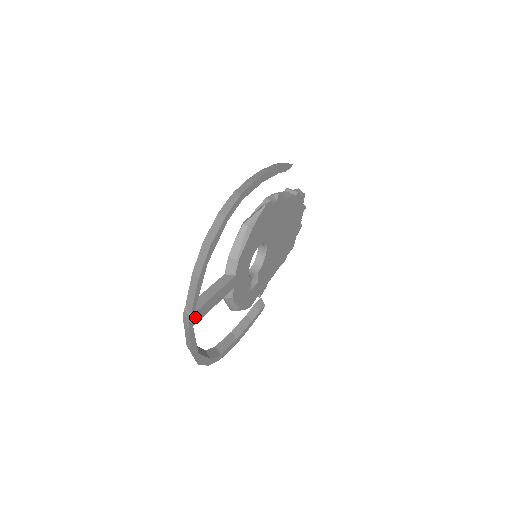
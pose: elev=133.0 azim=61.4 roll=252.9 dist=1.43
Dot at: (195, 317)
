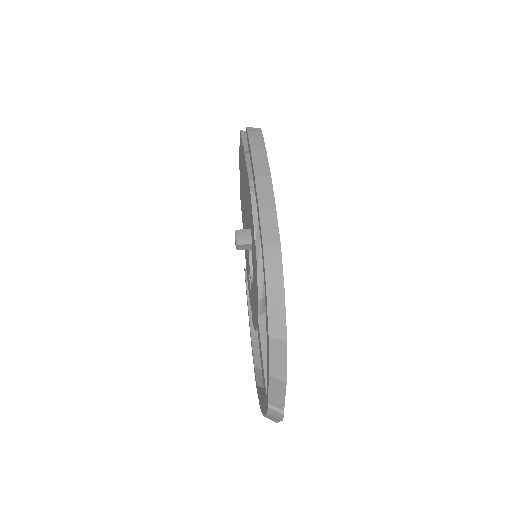
Dot at: occluded
